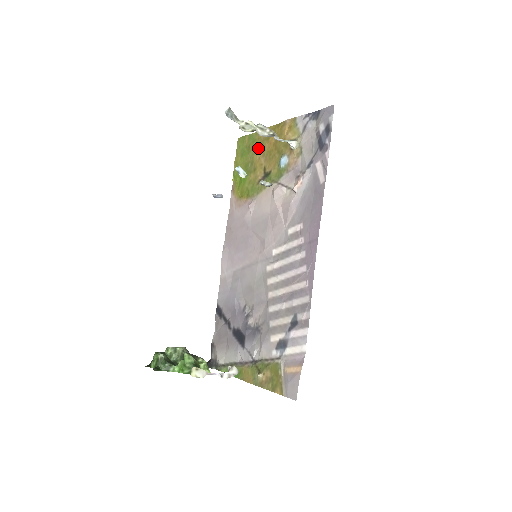
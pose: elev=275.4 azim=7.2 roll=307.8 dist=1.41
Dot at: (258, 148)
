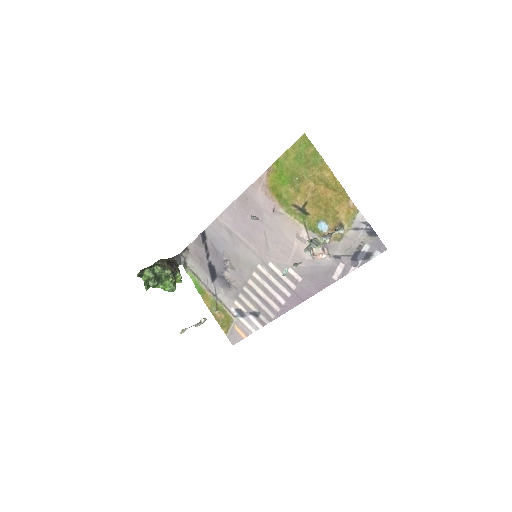
Dot at: (314, 178)
